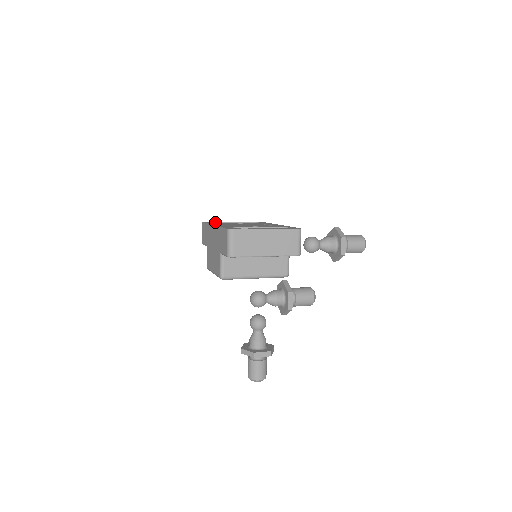
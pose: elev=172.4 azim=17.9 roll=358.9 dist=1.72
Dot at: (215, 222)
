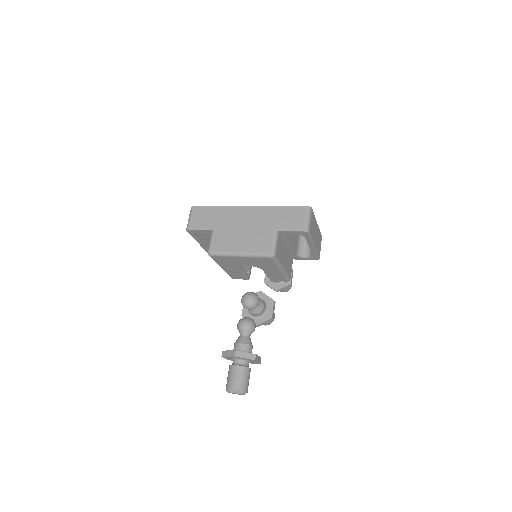
Dot at: occluded
